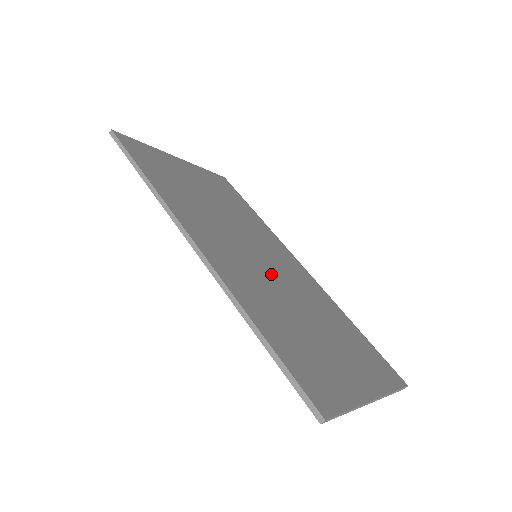
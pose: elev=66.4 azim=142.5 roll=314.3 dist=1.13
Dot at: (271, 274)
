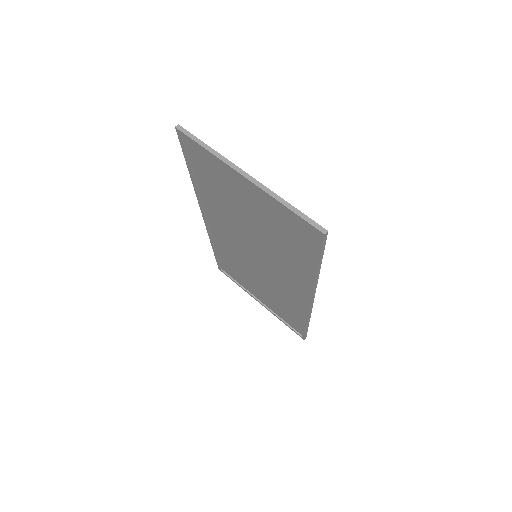
Dot at: occluded
